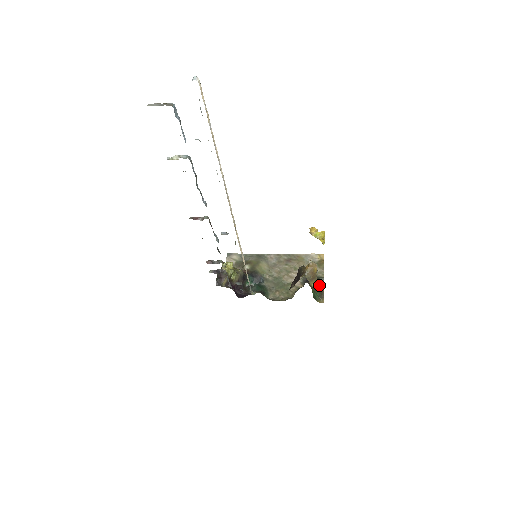
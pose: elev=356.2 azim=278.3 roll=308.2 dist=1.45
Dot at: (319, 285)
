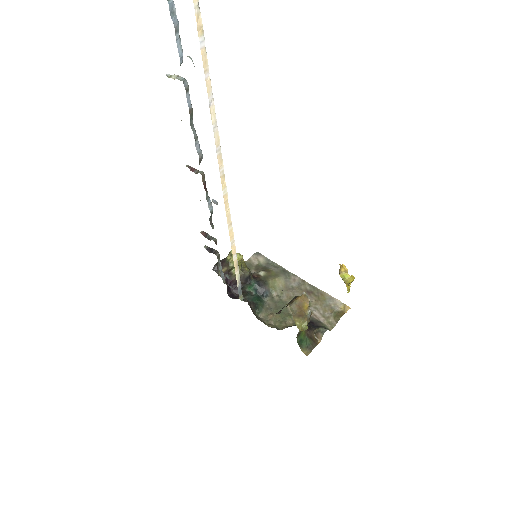
Dot at: (305, 328)
